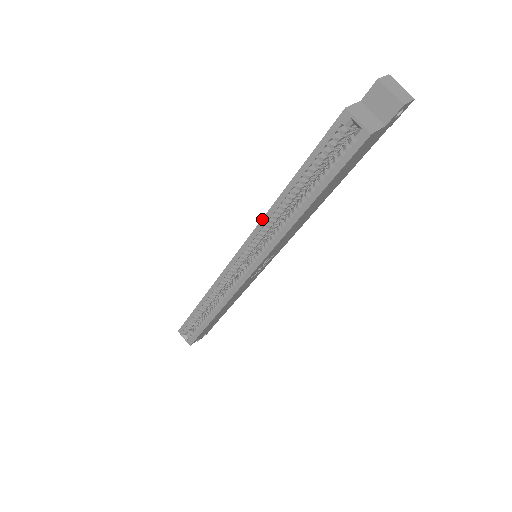
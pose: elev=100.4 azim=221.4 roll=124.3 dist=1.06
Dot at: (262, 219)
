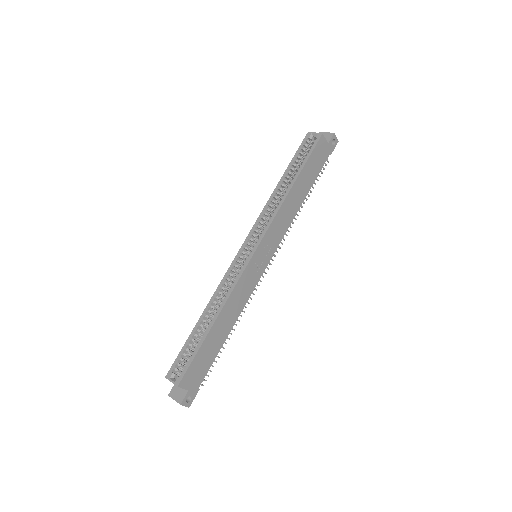
Dot at: (264, 207)
